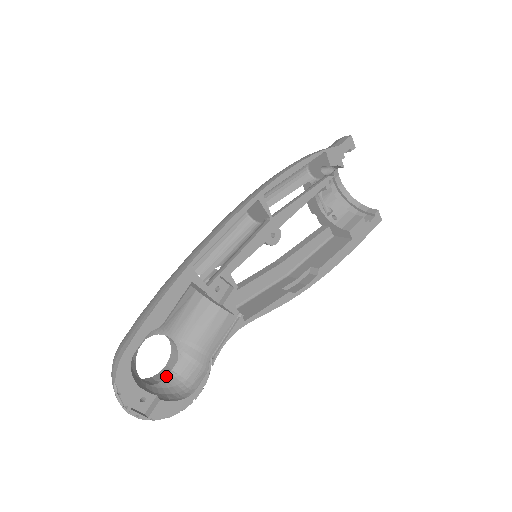
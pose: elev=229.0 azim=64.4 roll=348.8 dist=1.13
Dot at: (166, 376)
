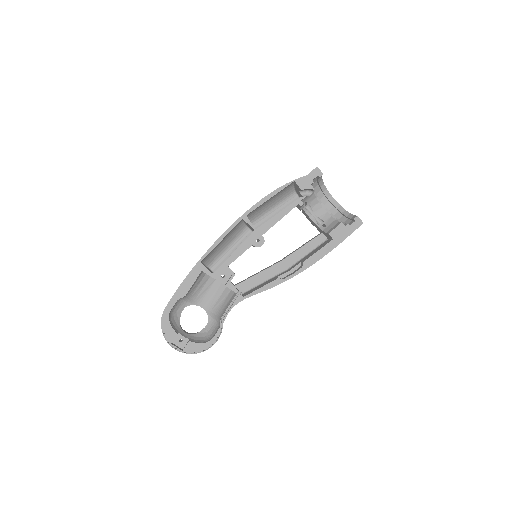
Dot at: (200, 331)
